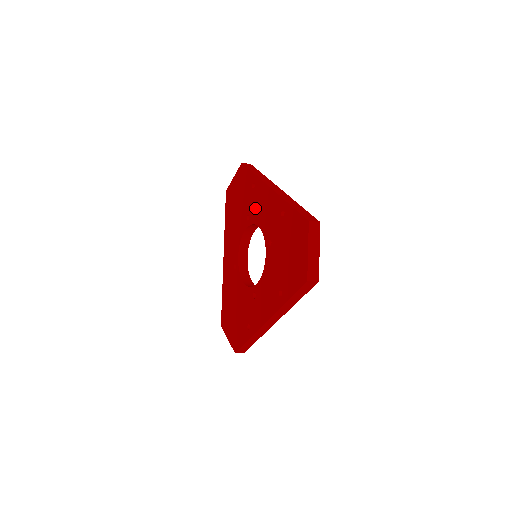
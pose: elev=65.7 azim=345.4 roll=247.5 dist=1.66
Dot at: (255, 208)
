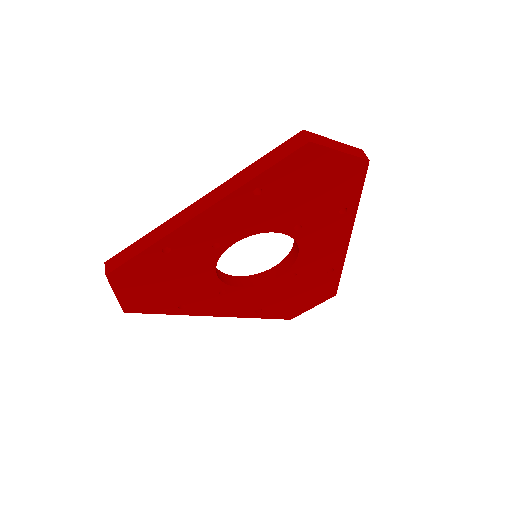
Dot at: occluded
